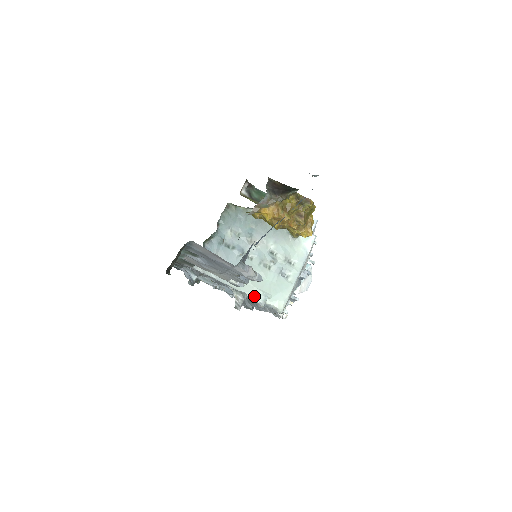
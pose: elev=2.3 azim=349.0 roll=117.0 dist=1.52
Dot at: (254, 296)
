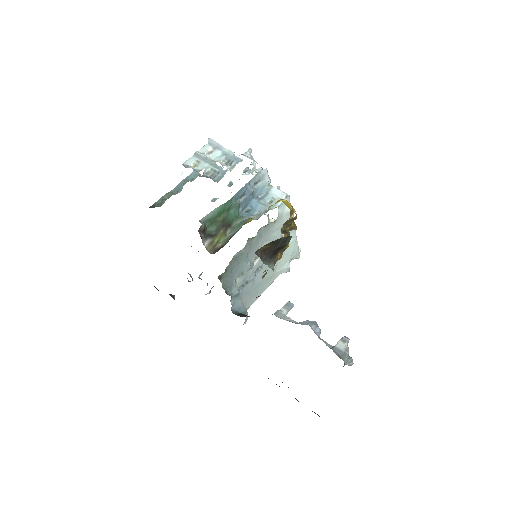
Dot at: occluded
